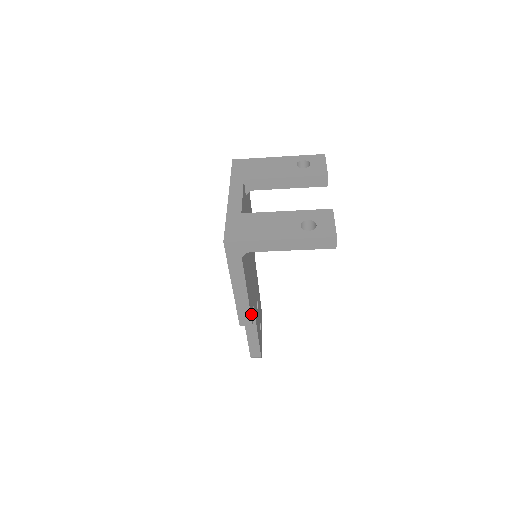
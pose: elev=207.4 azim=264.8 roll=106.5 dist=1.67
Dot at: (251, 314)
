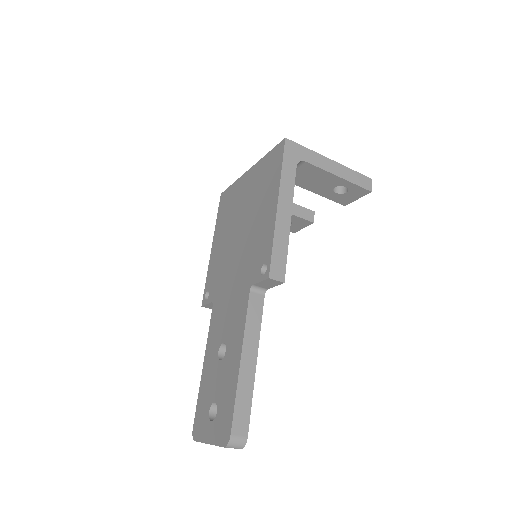
Dot at: (283, 266)
